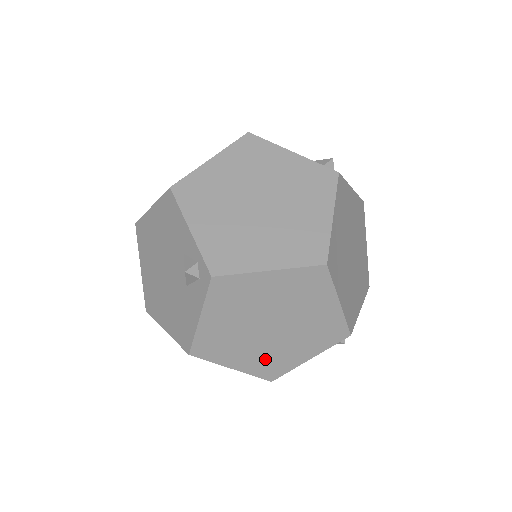
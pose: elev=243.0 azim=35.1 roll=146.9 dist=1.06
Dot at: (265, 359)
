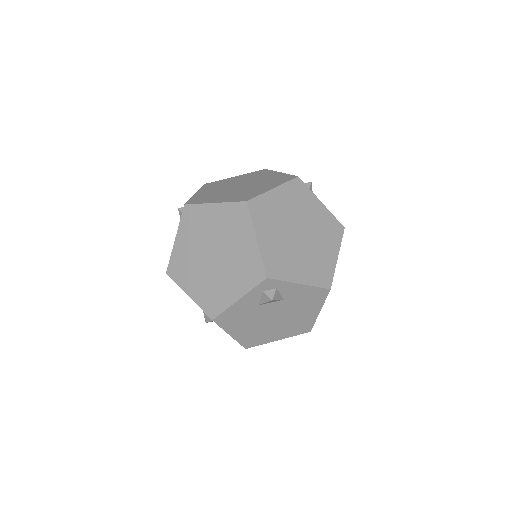
Dot at: (209, 291)
